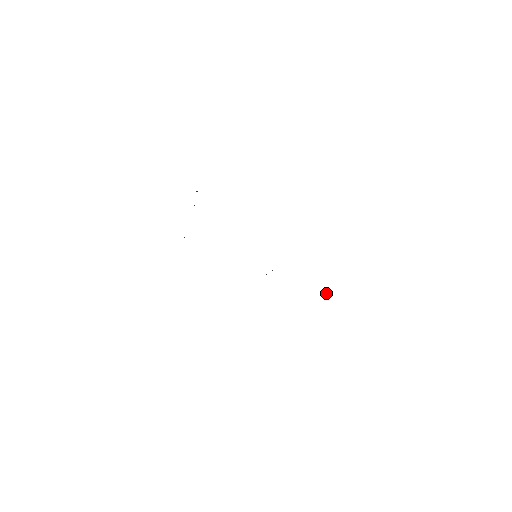
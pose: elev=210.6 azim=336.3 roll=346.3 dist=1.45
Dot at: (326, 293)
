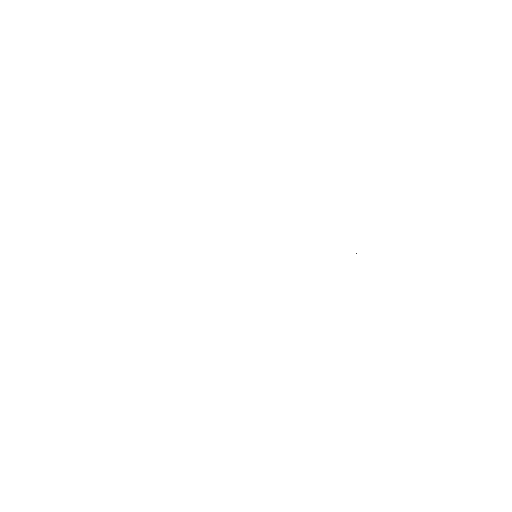
Dot at: occluded
